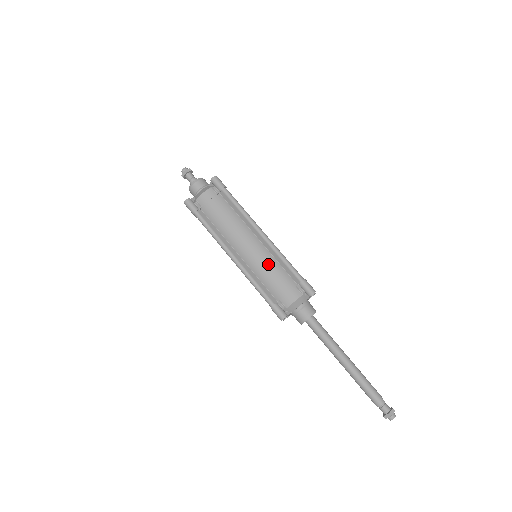
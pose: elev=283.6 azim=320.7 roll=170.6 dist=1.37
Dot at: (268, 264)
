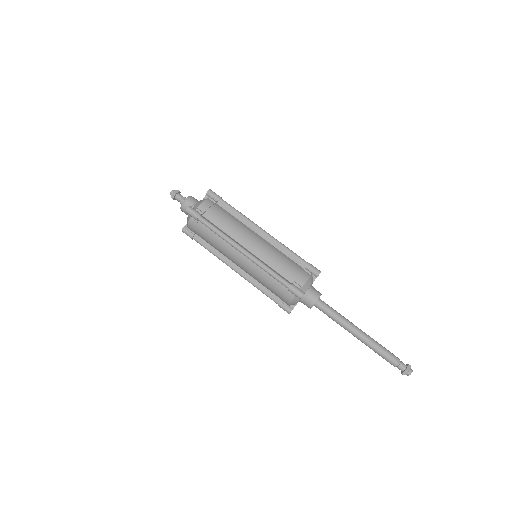
Dot at: (259, 275)
